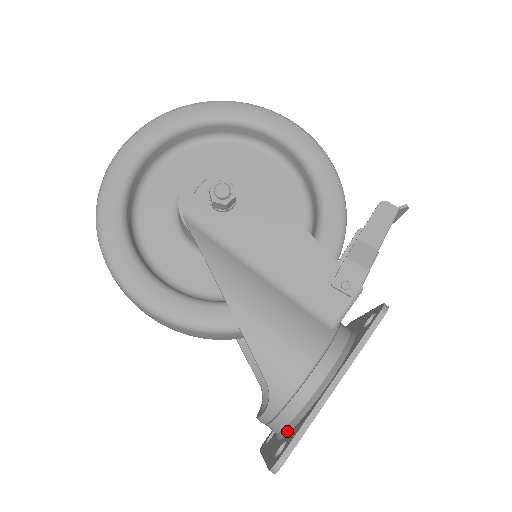
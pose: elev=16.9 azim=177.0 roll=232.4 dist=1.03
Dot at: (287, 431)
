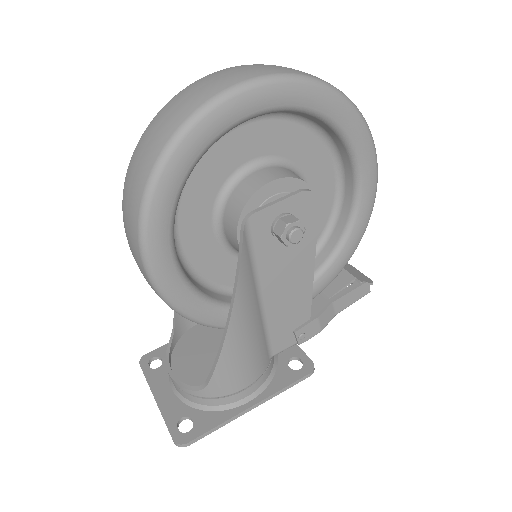
Dot at: (192, 405)
